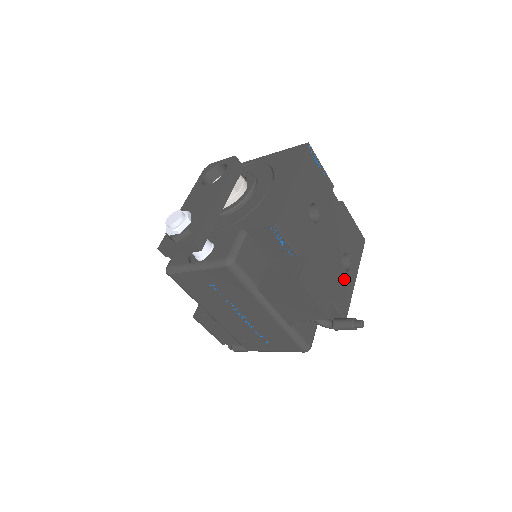
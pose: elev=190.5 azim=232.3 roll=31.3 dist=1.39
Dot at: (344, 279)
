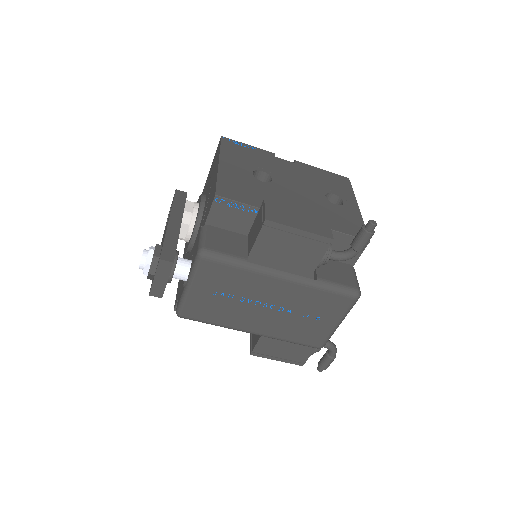
Dot at: (341, 211)
